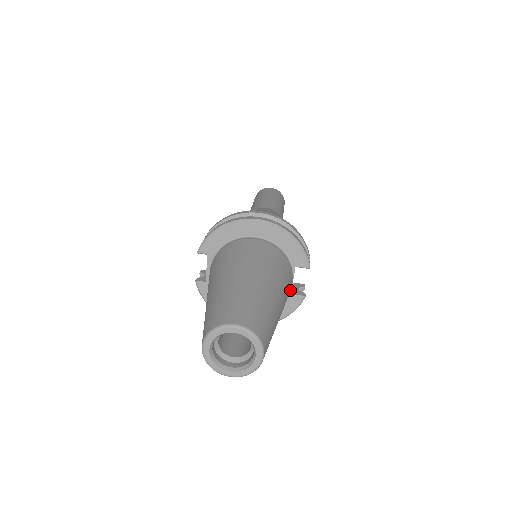
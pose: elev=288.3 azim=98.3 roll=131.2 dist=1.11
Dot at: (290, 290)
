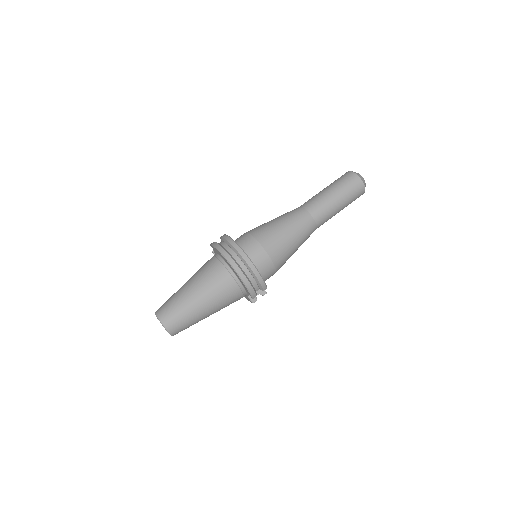
Dot at: occluded
